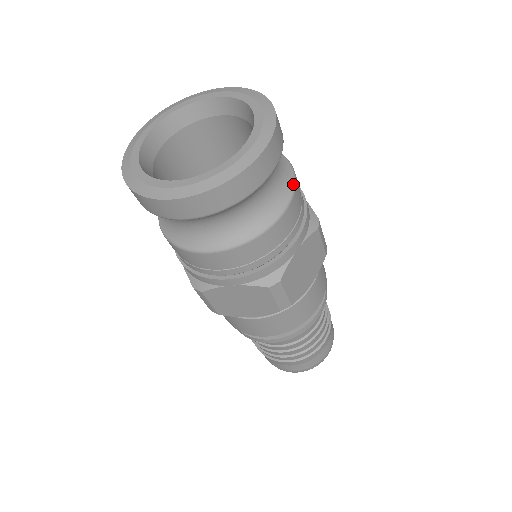
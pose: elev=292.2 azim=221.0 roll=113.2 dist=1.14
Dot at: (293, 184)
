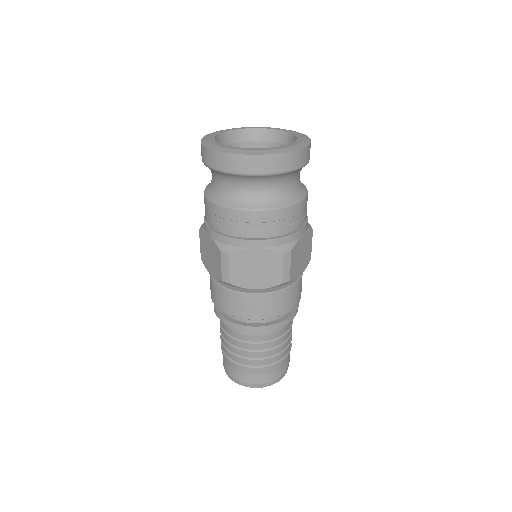
Dot at: (282, 205)
